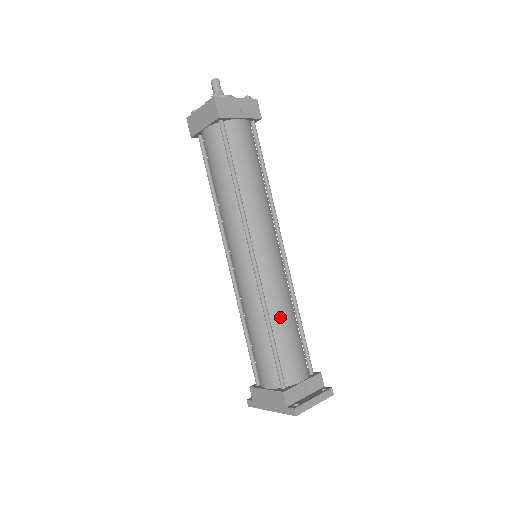
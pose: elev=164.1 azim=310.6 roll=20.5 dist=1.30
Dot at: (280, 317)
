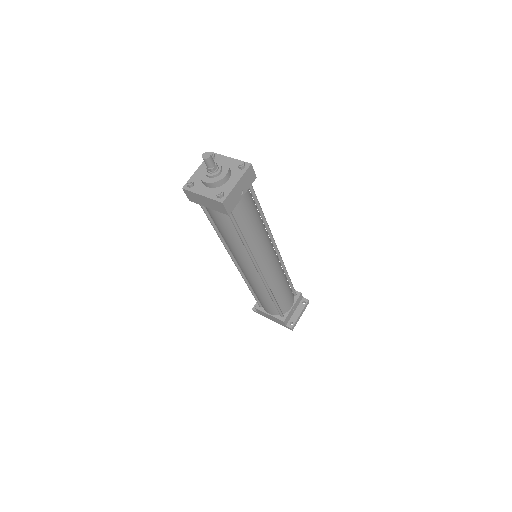
Dot at: (279, 290)
